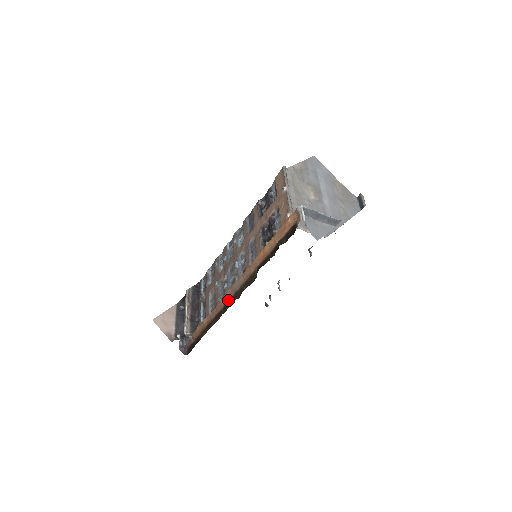
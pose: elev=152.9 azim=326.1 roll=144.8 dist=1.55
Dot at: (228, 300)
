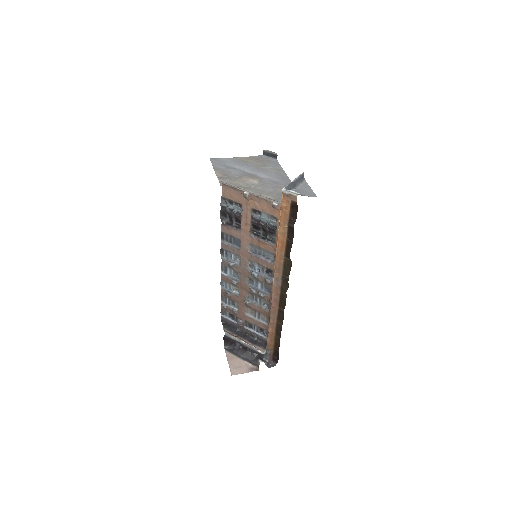
Dot at: (278, 298)
